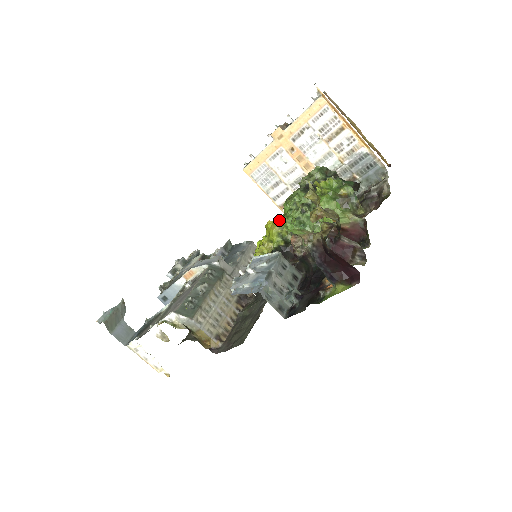
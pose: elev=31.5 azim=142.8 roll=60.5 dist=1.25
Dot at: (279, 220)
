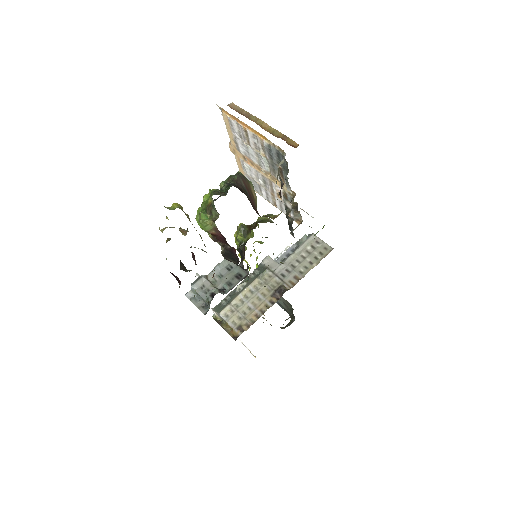
Dot at: occluded
